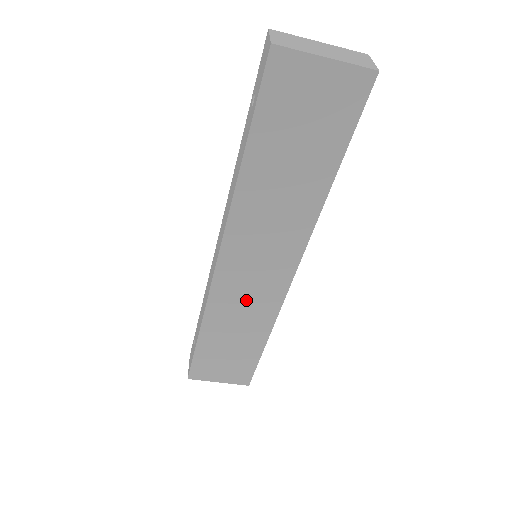
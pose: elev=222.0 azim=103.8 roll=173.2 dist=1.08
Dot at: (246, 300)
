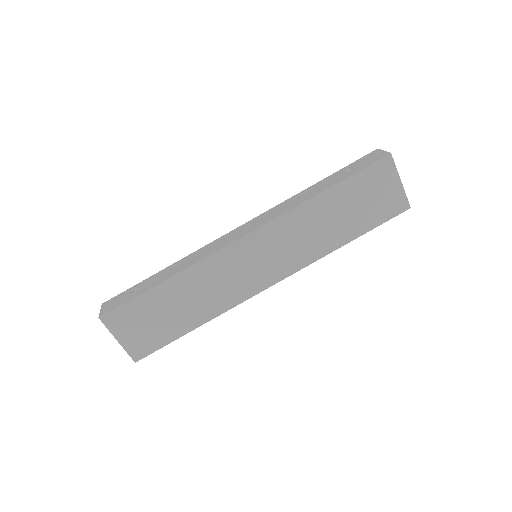
Dot at: (226, 280)
